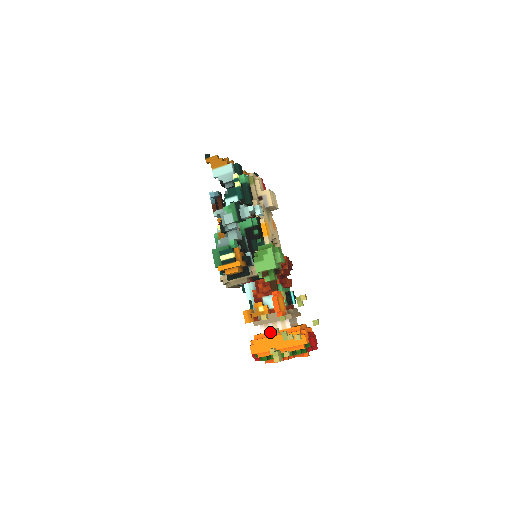
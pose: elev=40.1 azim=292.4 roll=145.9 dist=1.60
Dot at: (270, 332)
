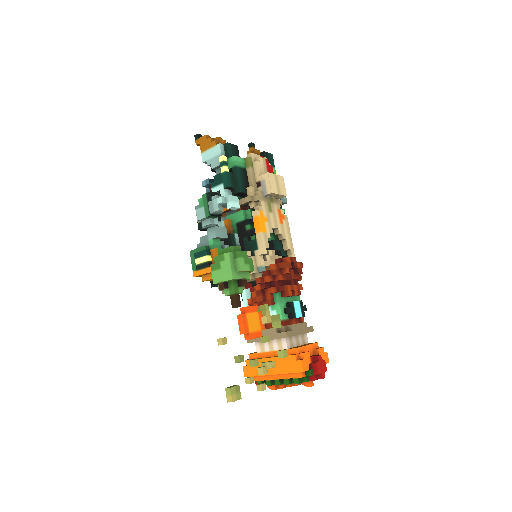
Dot at: (265, 352)
